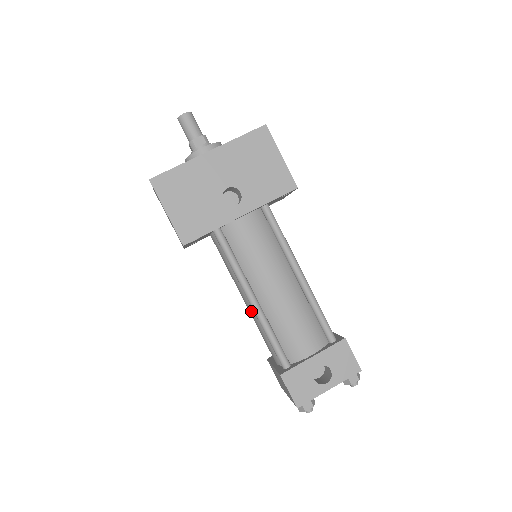
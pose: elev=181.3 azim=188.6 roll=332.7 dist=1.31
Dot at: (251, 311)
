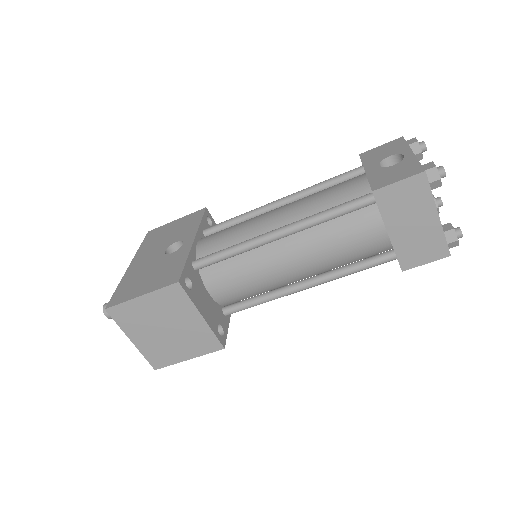
Dot at: (303, 250)
